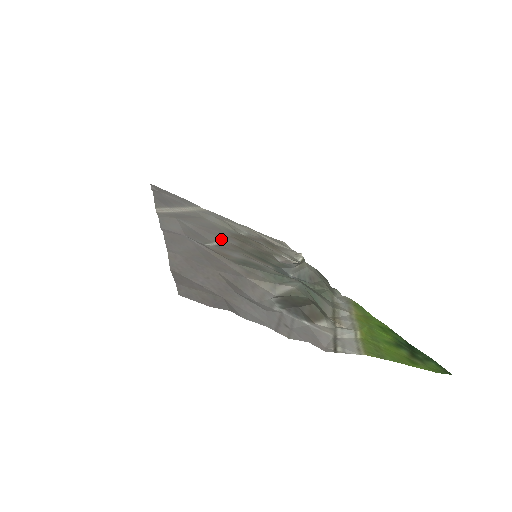
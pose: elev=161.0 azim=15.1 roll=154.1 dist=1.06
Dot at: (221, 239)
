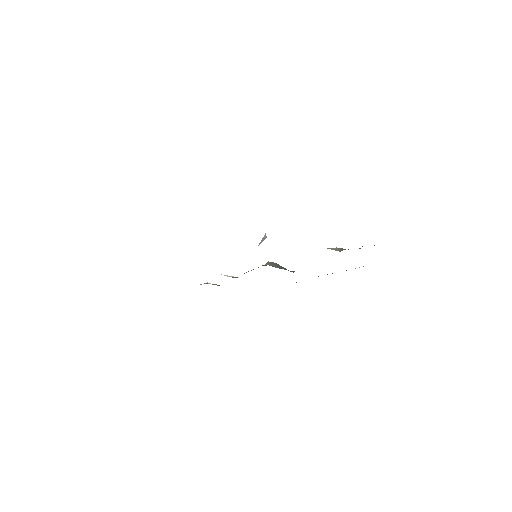
Dot at: occluded
